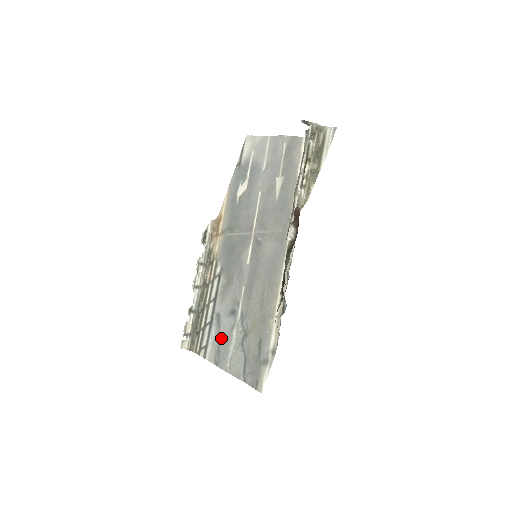
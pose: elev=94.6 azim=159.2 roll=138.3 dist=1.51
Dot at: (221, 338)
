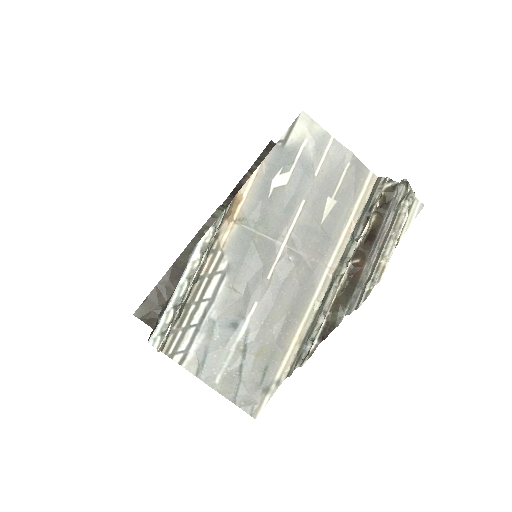
Dot at: (211, 349)
